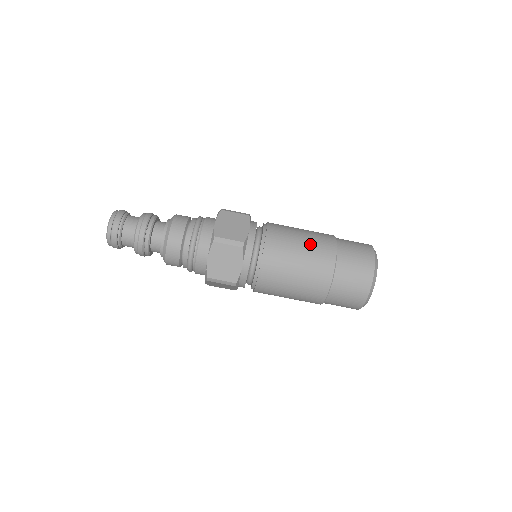
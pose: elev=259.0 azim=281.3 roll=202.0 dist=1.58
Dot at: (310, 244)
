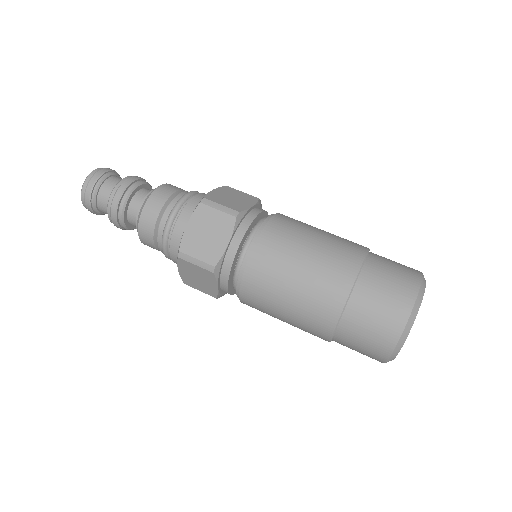
Dot at: (330, 239)
